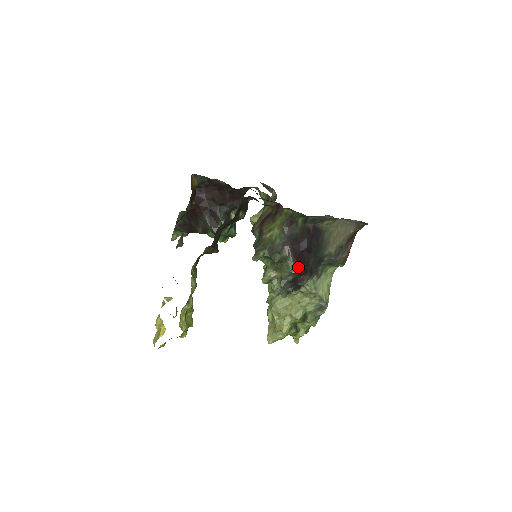
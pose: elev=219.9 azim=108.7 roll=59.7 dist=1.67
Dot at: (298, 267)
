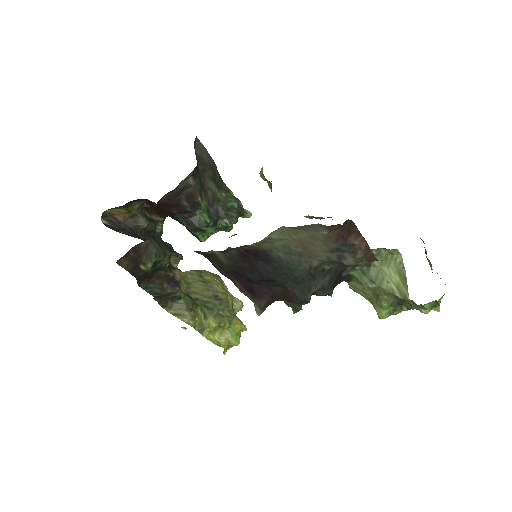
Dot at: (267, 302)
